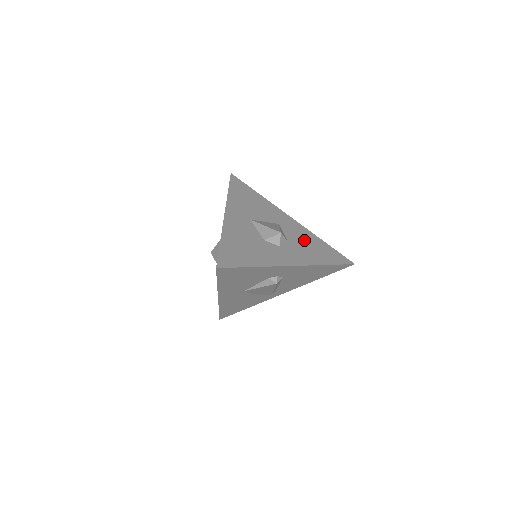
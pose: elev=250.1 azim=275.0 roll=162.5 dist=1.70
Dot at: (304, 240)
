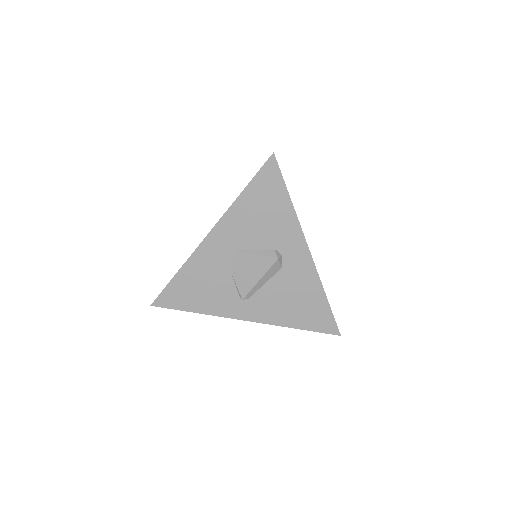
Dot at: occluded
